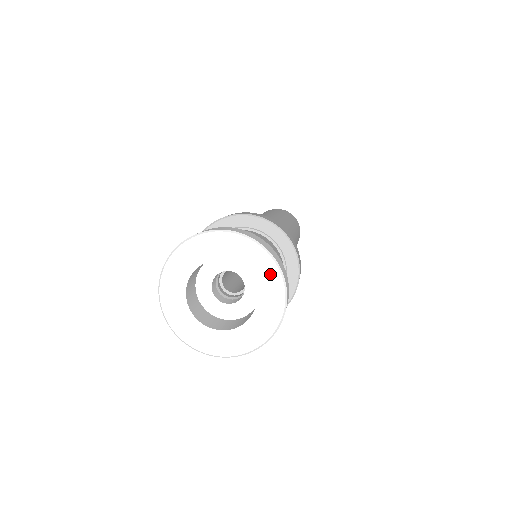
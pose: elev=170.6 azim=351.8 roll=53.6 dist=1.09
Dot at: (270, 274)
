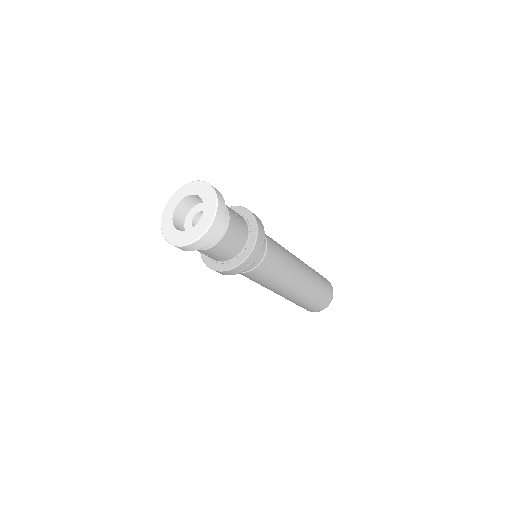
Dot at: (212, 202)
